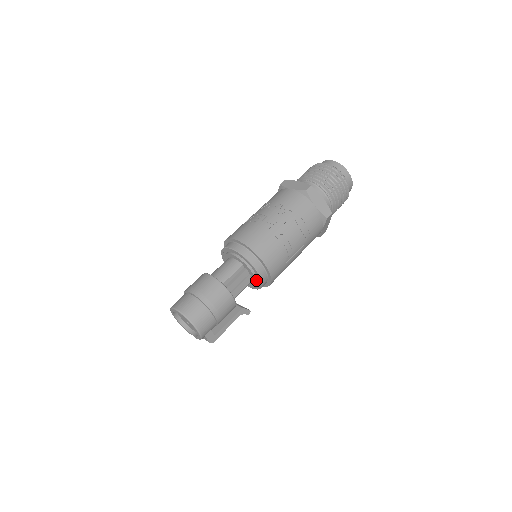
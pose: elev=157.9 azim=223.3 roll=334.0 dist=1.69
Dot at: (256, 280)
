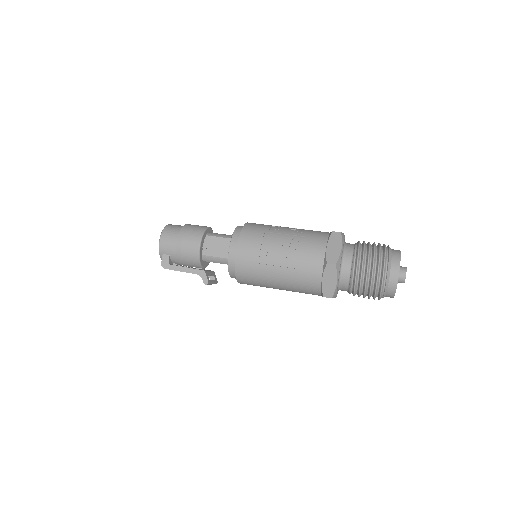
Dot at: occluded
